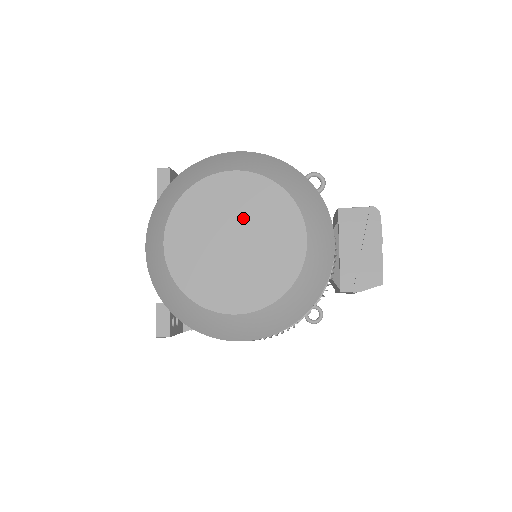
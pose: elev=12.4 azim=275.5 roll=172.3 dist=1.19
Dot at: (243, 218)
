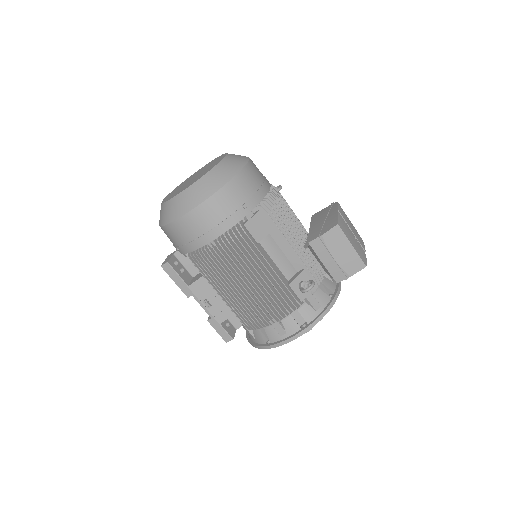
Dot at: (201, 171)
